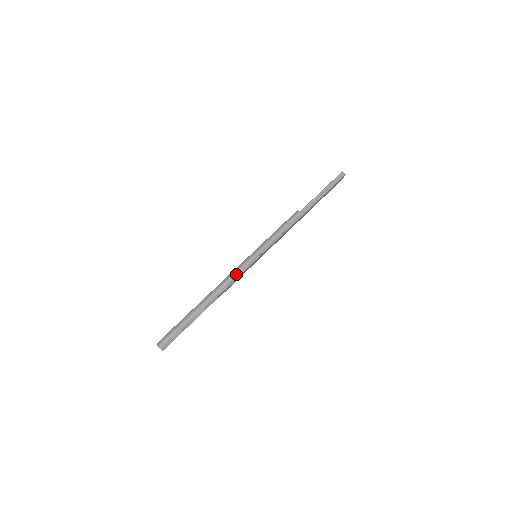
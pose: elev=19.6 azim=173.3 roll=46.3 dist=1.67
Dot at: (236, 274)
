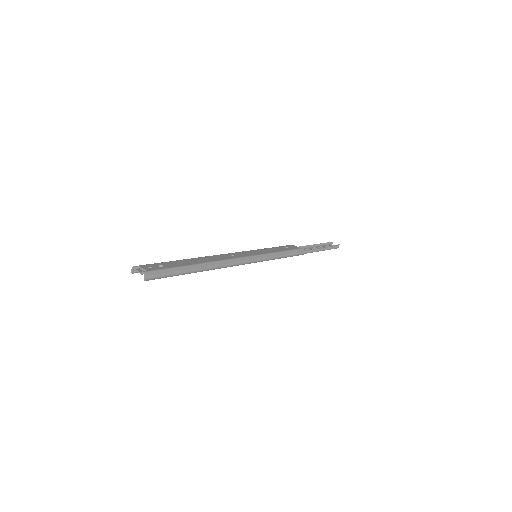
Dot at: (240, 264)
